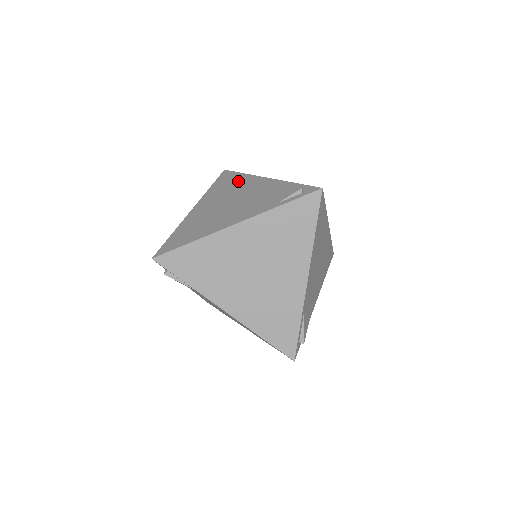
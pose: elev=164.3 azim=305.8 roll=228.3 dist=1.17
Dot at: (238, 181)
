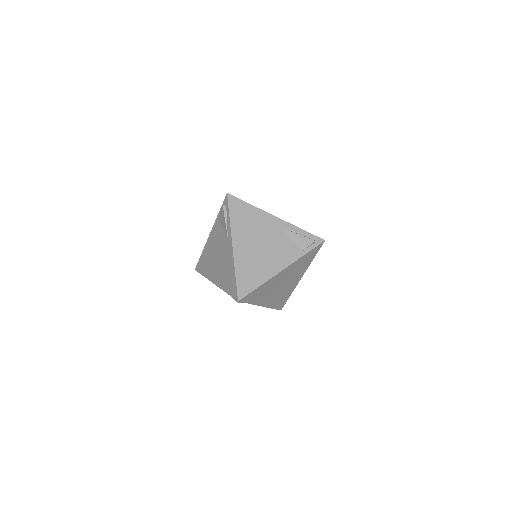
Dot at: (253, 216)
